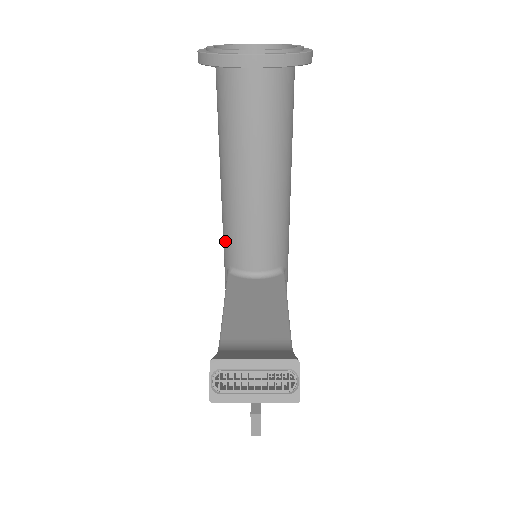
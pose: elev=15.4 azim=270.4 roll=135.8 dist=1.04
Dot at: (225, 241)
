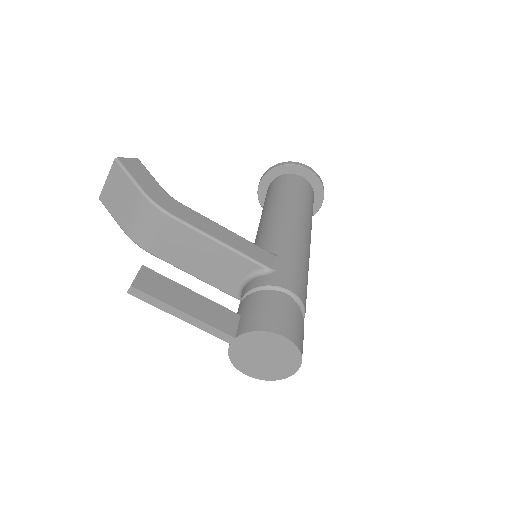
Dot at: occluded
